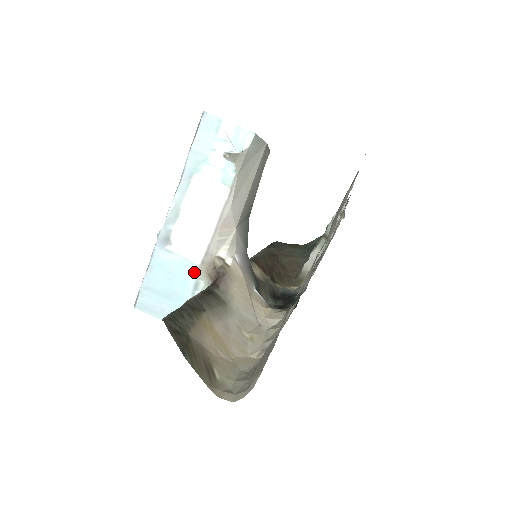
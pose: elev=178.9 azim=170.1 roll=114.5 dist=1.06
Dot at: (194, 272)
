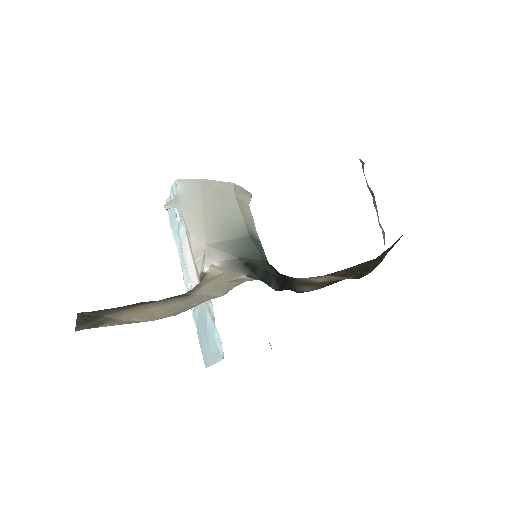
Dot at: (204, 302)
